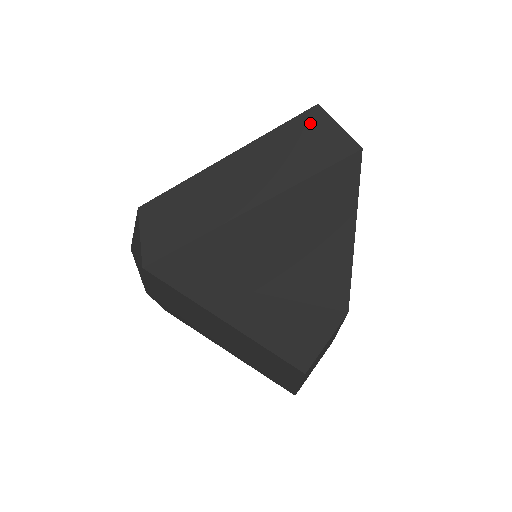
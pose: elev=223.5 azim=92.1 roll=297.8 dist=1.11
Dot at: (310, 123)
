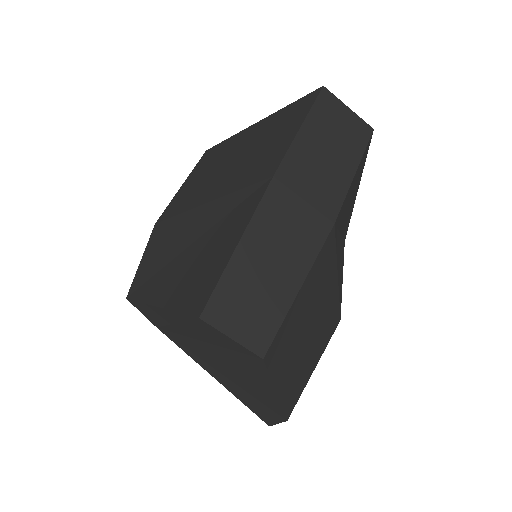
Dot at: (203, 325)
